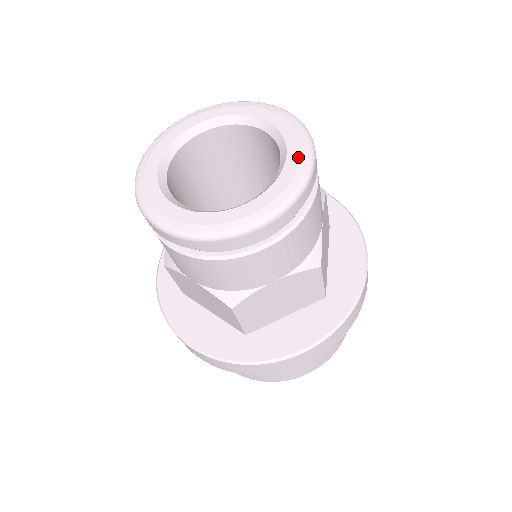
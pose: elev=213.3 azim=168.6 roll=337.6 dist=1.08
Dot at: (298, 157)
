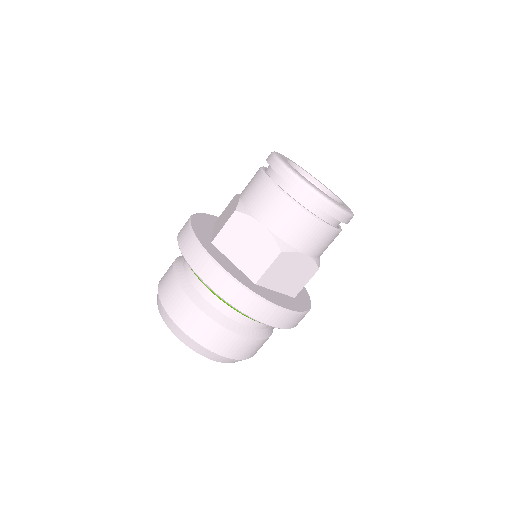
Dot at: occluded
